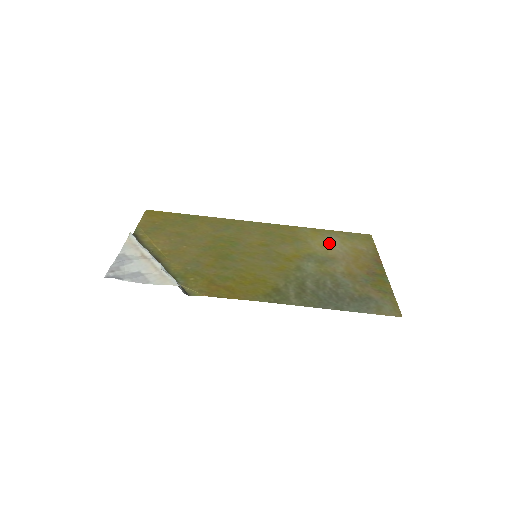
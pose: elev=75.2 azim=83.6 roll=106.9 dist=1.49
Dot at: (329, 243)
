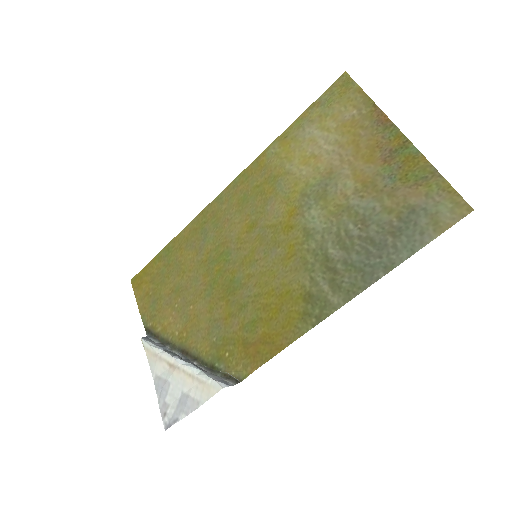
Dot at: (310, 147)
